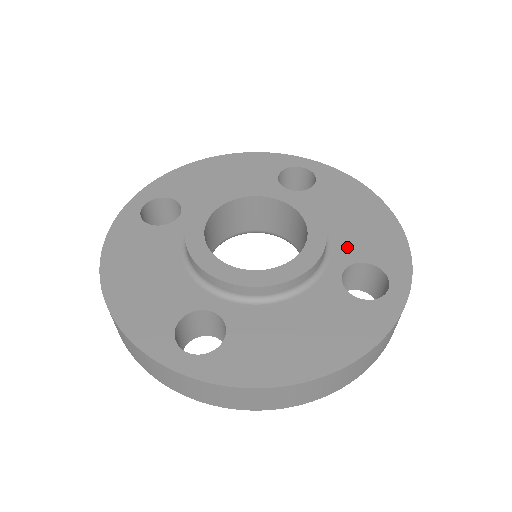
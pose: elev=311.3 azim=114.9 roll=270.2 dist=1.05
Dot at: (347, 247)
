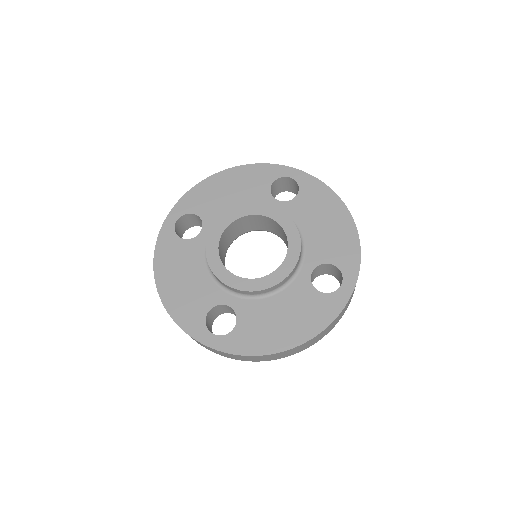
Dot at: (317, 251)
